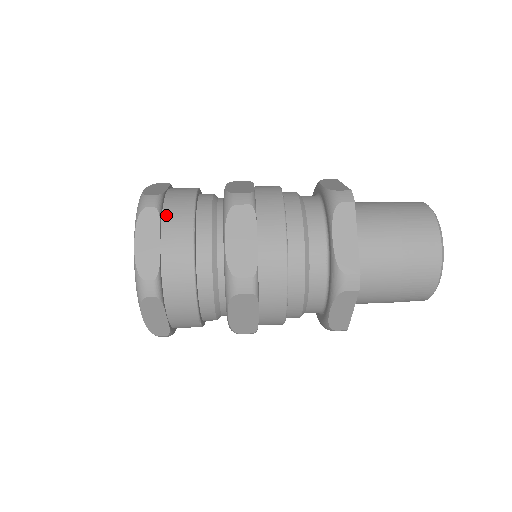
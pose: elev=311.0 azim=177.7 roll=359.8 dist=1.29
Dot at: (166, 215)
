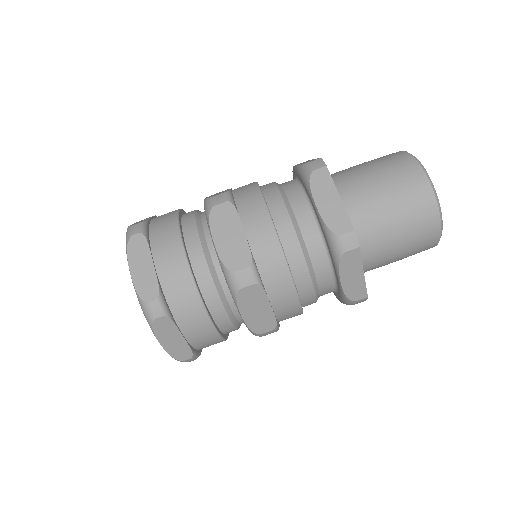
Dot at: (175, 312)
